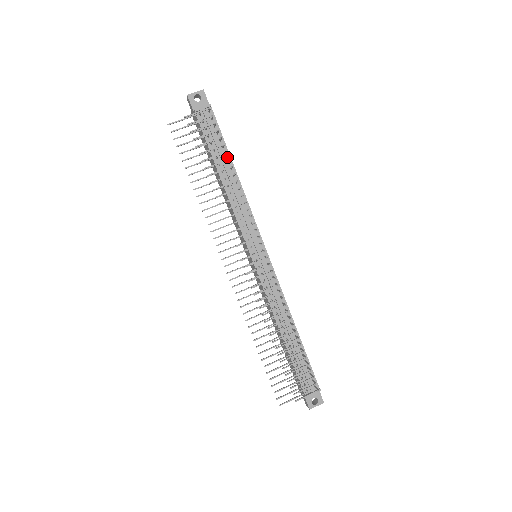
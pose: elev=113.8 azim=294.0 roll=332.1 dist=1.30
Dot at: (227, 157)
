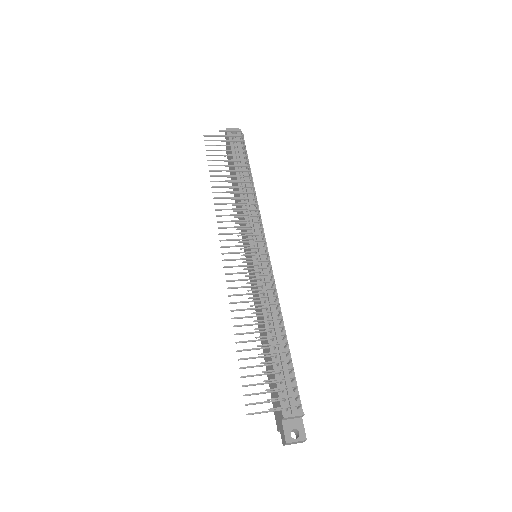
Dot at: occluded
